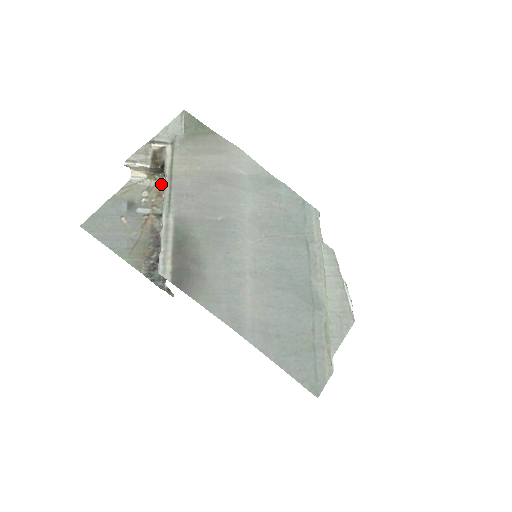
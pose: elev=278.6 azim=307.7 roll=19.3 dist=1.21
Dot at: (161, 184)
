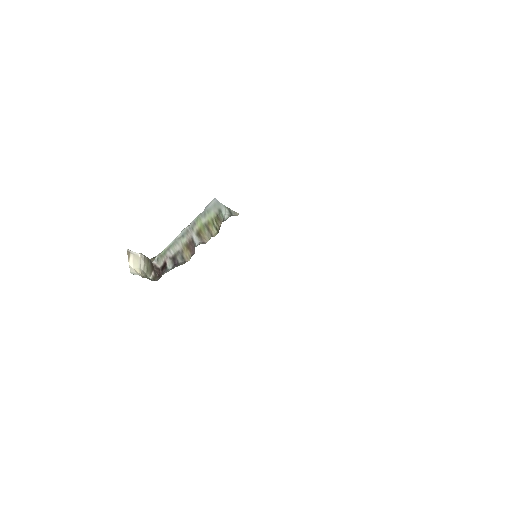
Dot at: occluded
